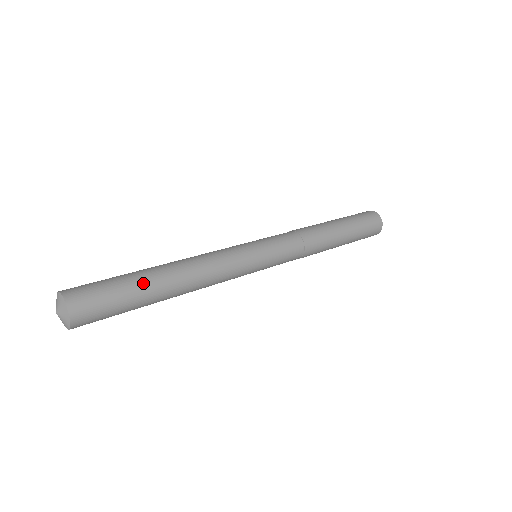
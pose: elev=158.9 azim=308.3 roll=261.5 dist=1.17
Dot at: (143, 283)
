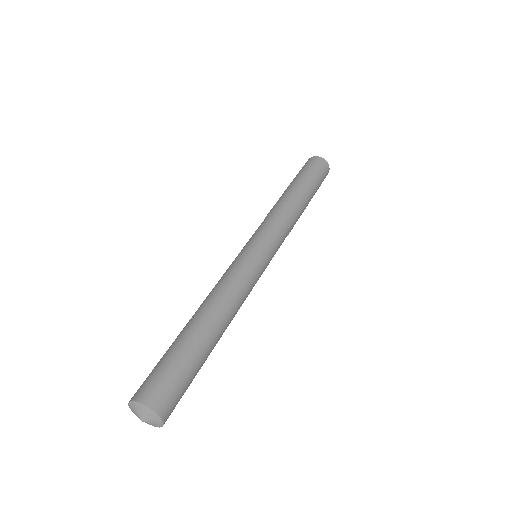
Dot at: (204, 353)
